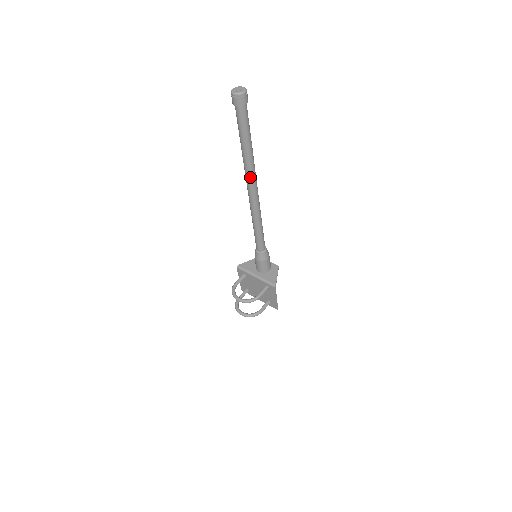
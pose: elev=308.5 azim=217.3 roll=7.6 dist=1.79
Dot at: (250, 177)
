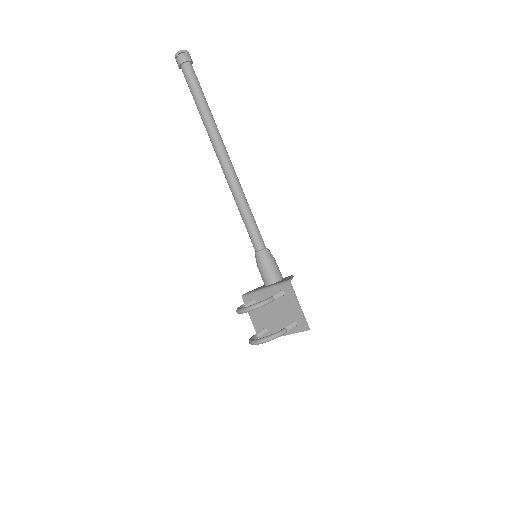
Dot at: (216, 141)
